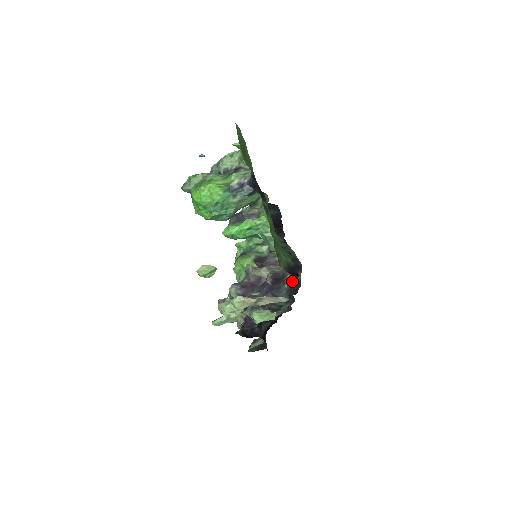
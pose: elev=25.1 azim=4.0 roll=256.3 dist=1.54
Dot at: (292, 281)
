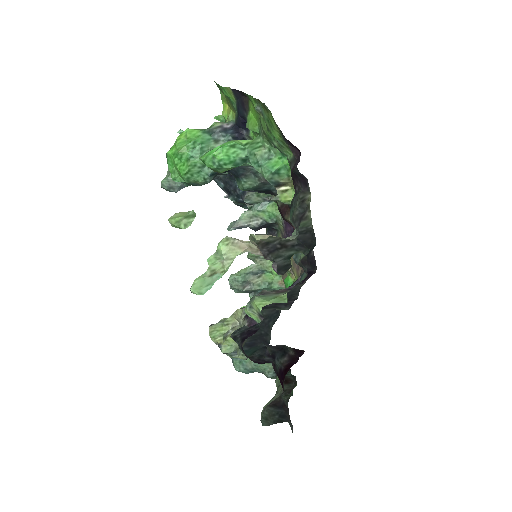
Dot at: (293, 168)
